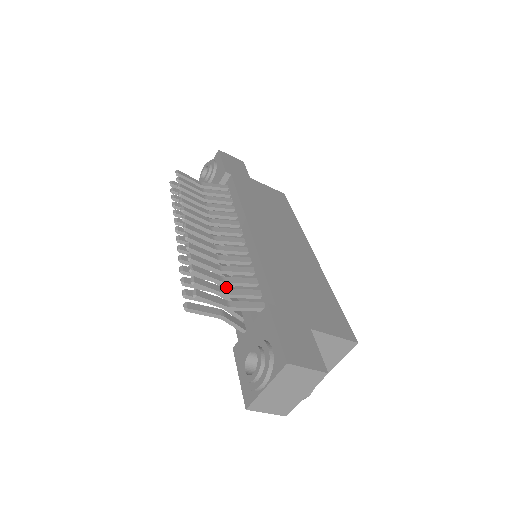
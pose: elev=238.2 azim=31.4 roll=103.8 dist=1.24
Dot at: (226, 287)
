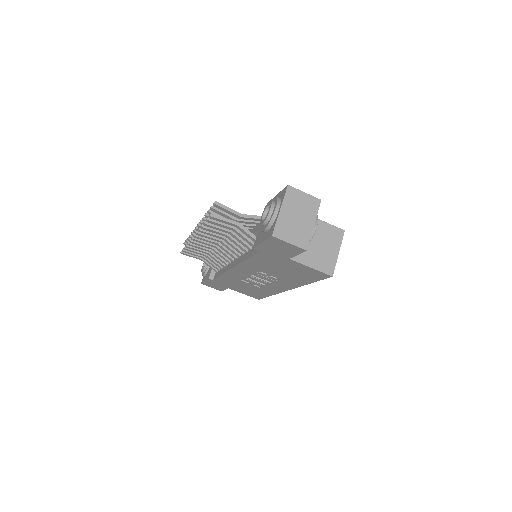
Dot at: (237, 241)
